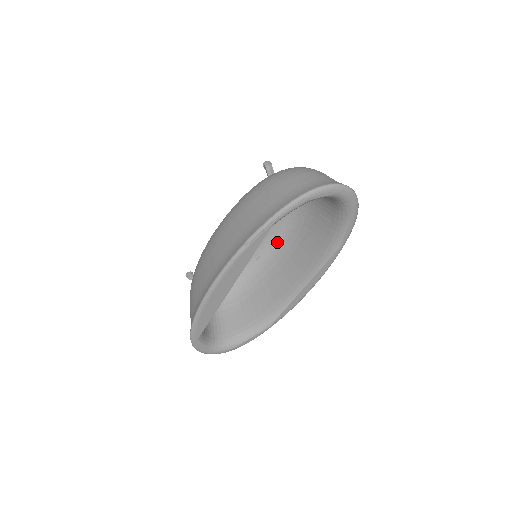
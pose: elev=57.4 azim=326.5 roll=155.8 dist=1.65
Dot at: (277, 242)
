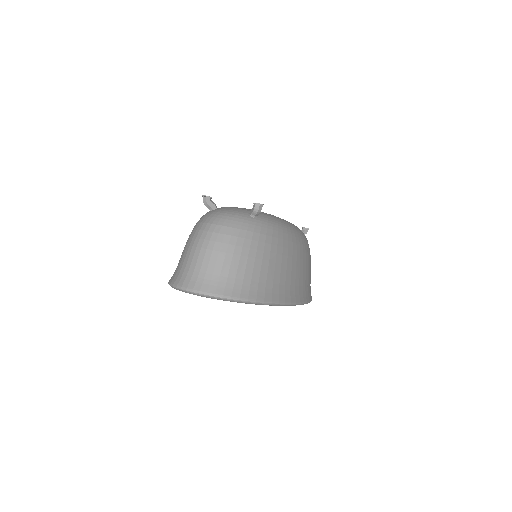
Dot at: occluded
